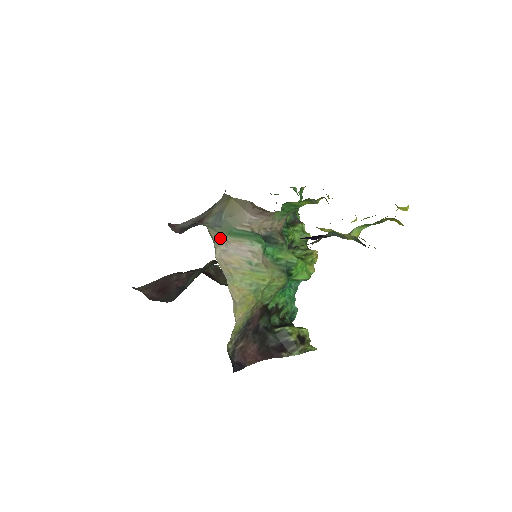
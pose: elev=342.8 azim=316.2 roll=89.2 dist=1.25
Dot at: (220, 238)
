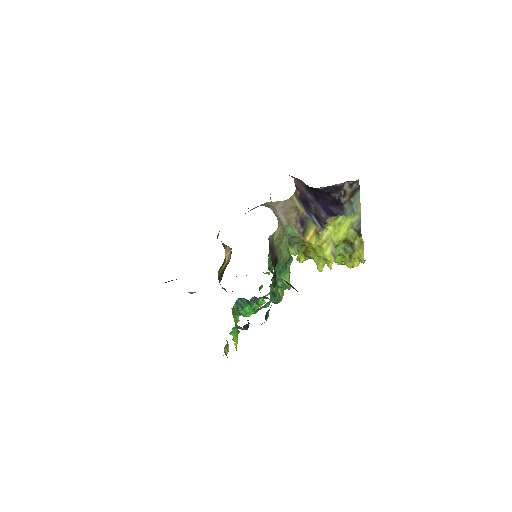
Dot at: occluded
